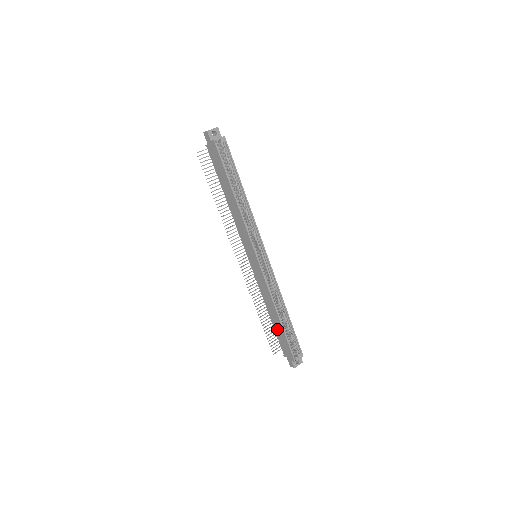
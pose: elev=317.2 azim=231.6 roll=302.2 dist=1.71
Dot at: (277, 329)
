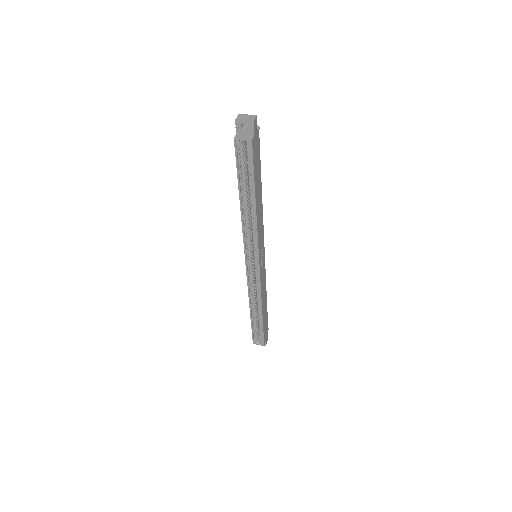
Dot at: occluded
